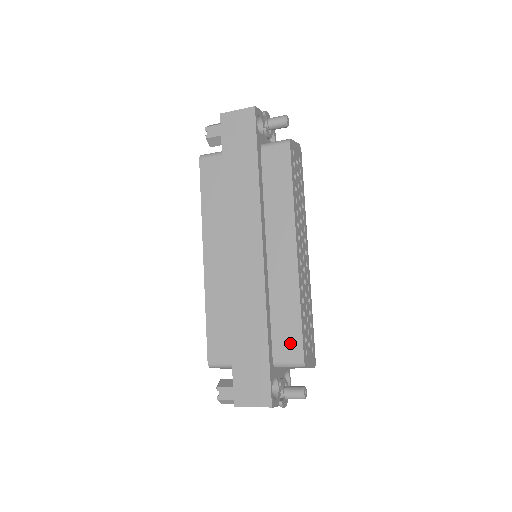
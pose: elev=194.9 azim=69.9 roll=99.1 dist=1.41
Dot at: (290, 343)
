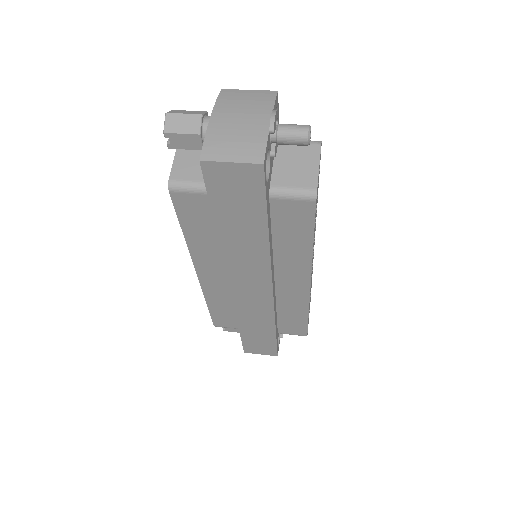
Dot at: (295, 328)
